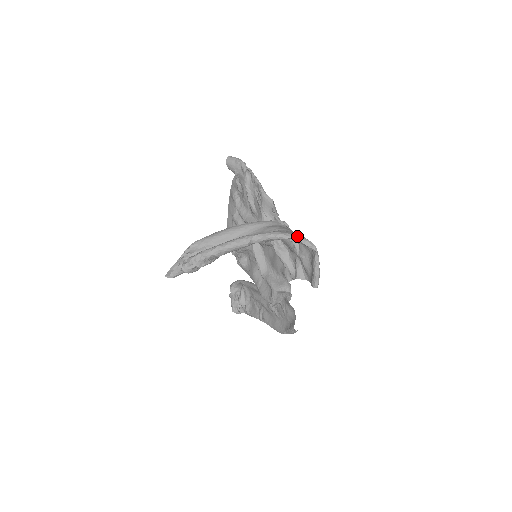
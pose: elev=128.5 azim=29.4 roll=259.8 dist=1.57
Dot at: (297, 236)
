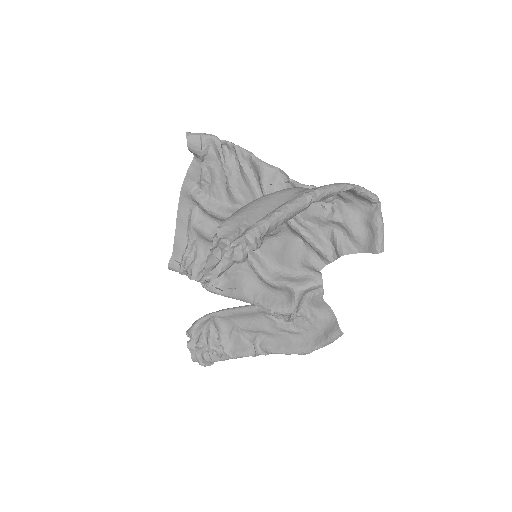
Dot at: (358, 185)
